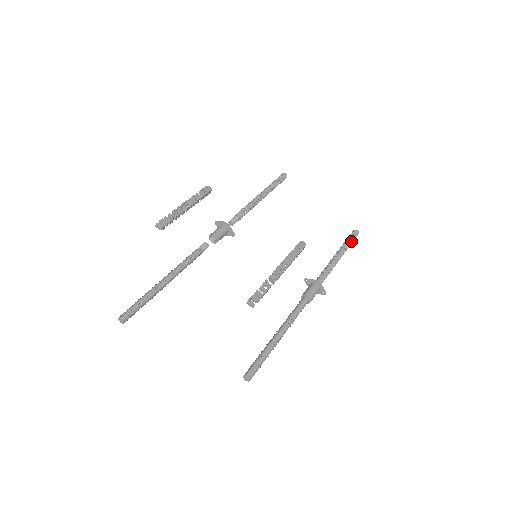
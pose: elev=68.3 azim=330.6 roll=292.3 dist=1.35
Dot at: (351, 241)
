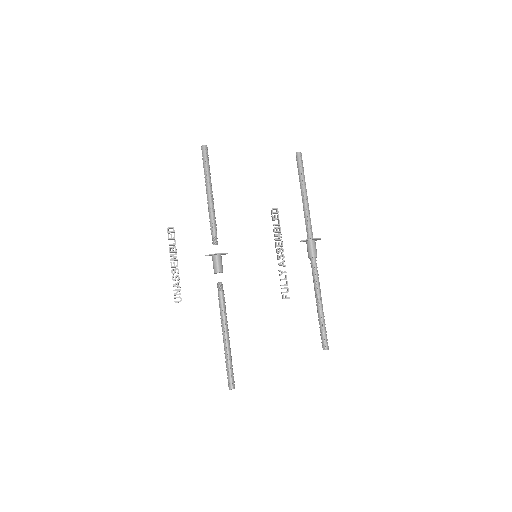
Dot at: (302, 169)
